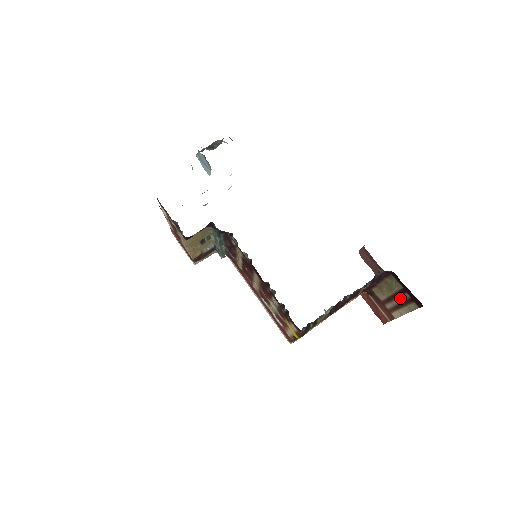
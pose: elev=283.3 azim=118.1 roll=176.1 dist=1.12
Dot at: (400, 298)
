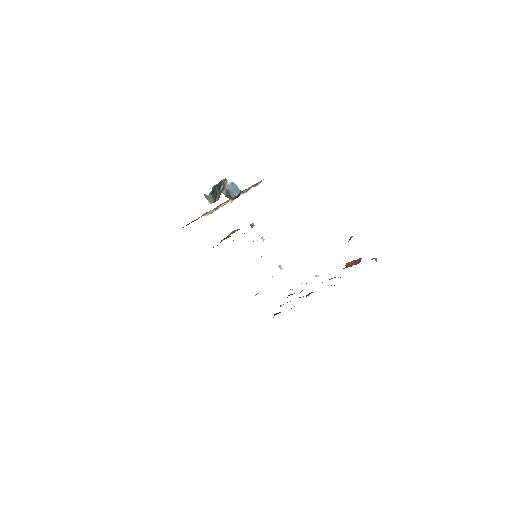
Dot at: occluded
